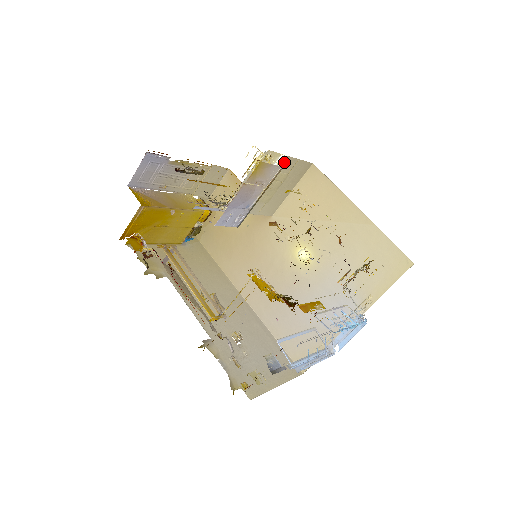
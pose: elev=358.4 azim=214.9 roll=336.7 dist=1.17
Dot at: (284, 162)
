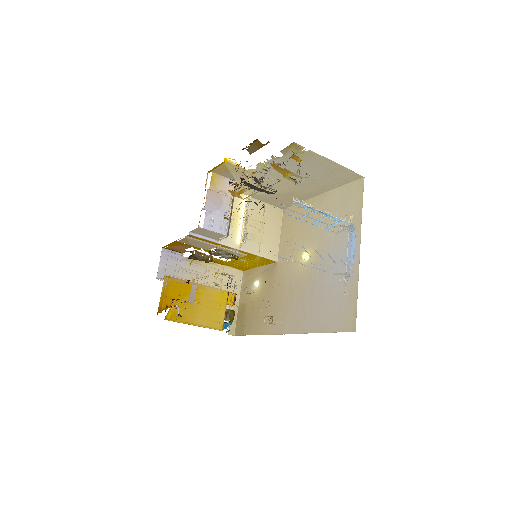
Dot at: (249, 198)
